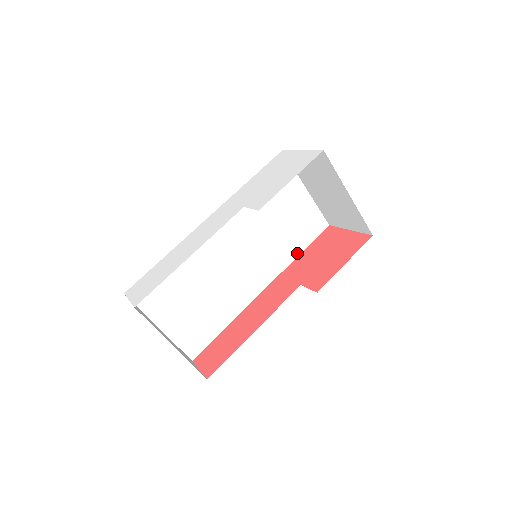
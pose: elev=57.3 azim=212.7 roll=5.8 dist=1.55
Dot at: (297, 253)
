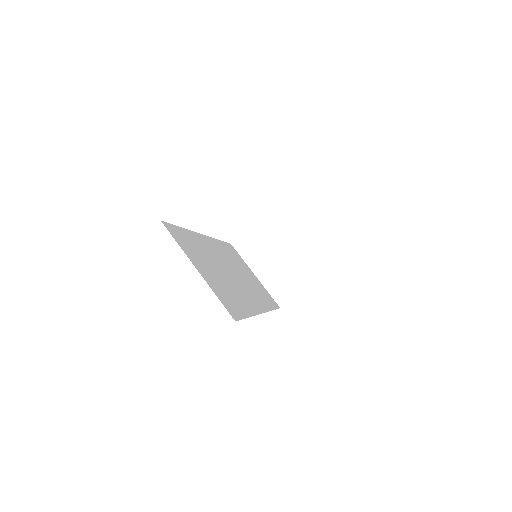
Dot at: (271, 308)
